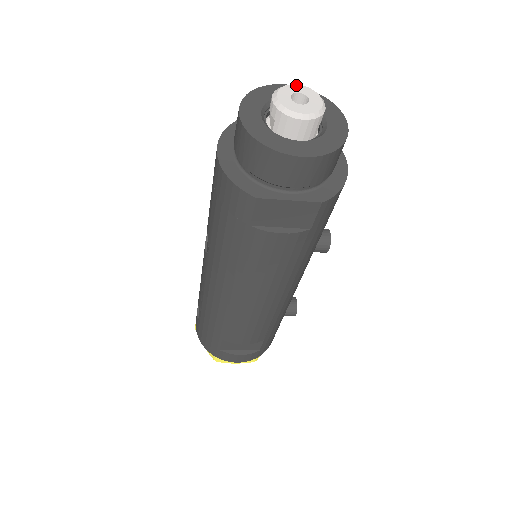
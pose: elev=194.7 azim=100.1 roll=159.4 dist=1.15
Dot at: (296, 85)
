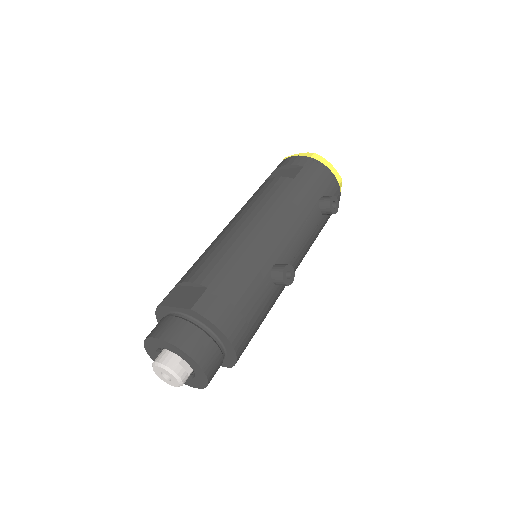
Dot at: (157, 367)
